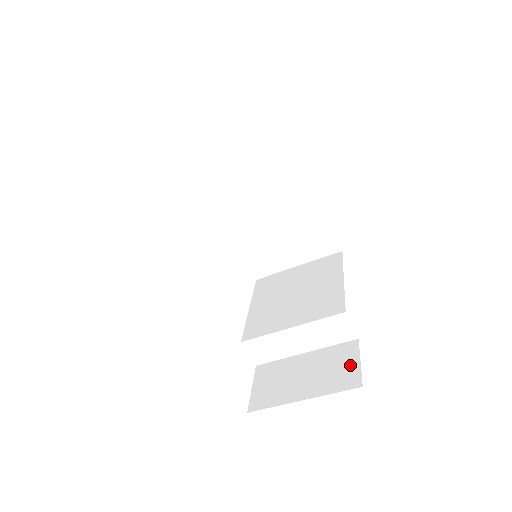
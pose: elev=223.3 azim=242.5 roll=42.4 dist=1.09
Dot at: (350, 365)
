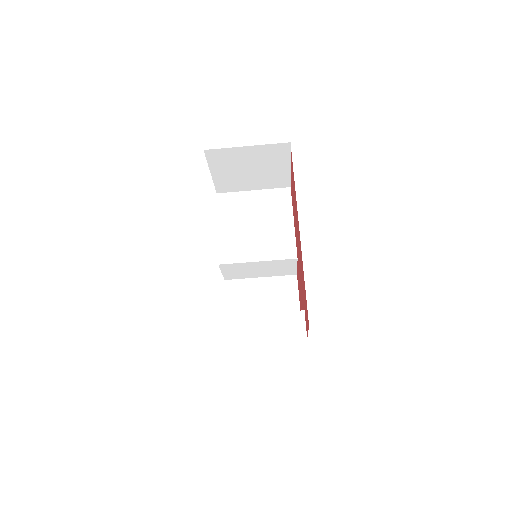
Dot at: occluded
